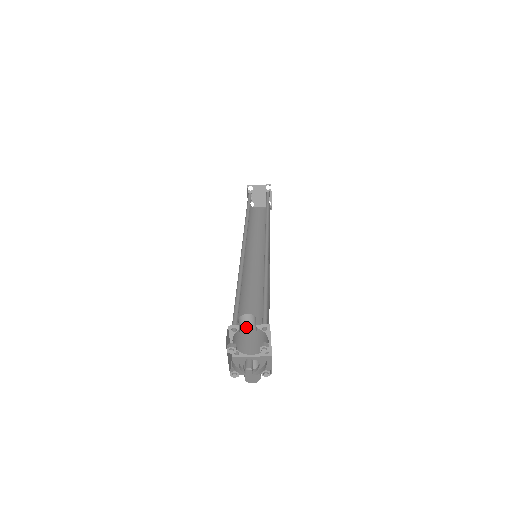
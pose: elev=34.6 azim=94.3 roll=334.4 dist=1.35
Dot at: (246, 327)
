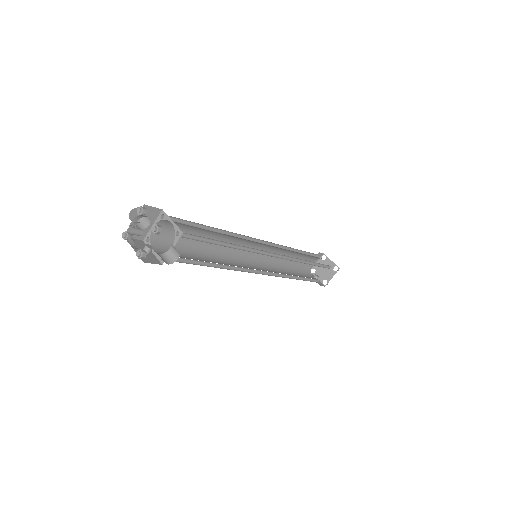
Dot at: (148, 226)
